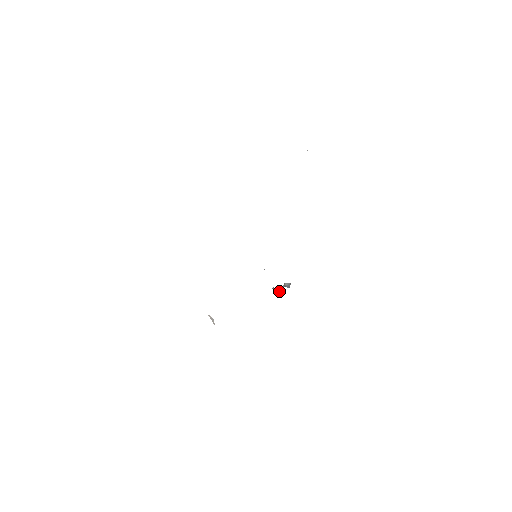
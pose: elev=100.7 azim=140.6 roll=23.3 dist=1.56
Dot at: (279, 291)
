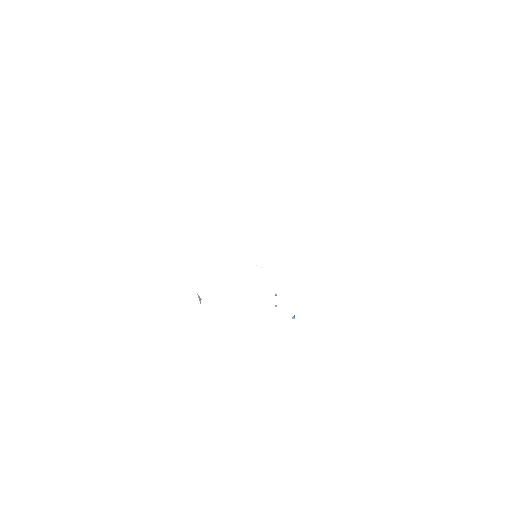
Dot at: (275, 293)
